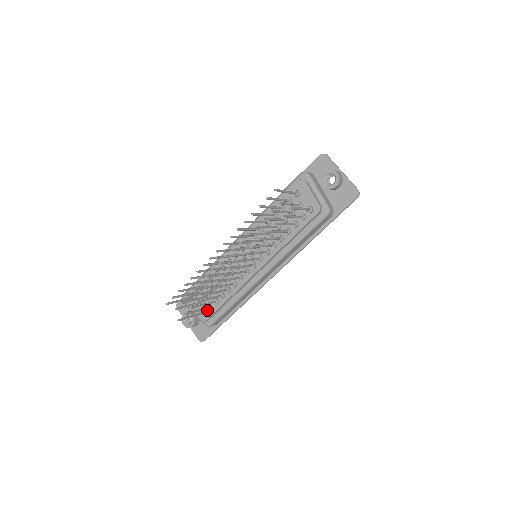
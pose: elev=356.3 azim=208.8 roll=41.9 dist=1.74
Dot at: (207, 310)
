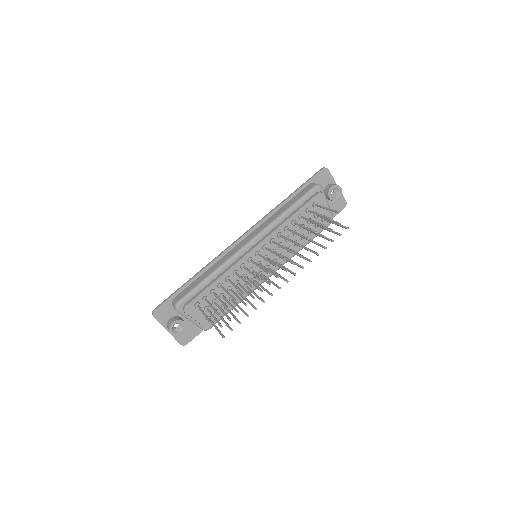
Dot at: occluded
